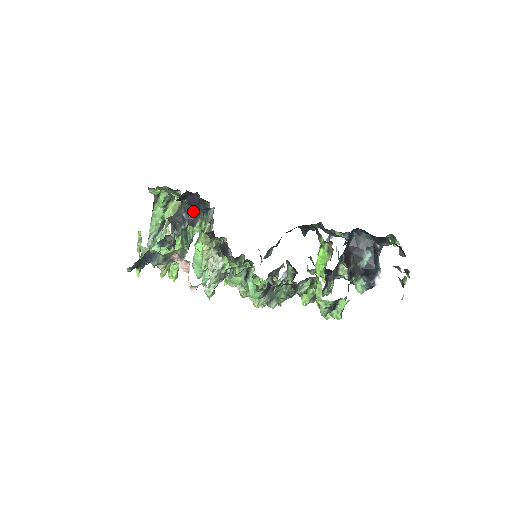
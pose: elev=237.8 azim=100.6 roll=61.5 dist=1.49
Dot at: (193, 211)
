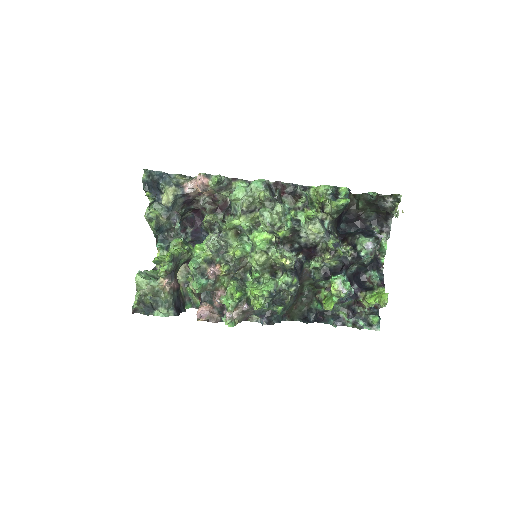
Dot at: (195, 240)
